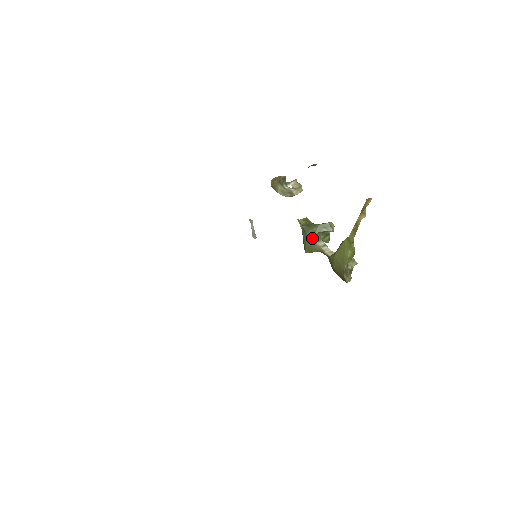
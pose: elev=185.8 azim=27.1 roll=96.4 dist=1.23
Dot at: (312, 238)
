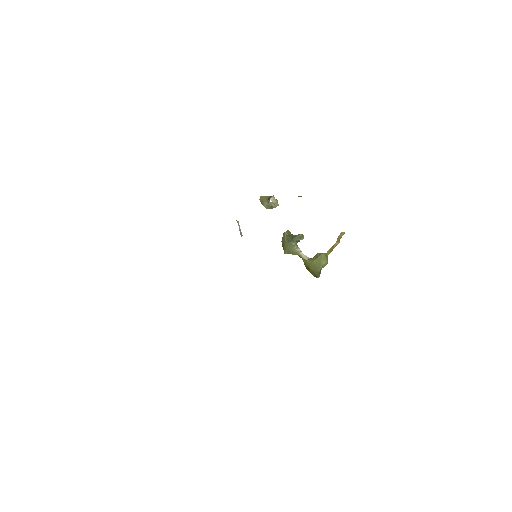
Dot at: (293, 246)
